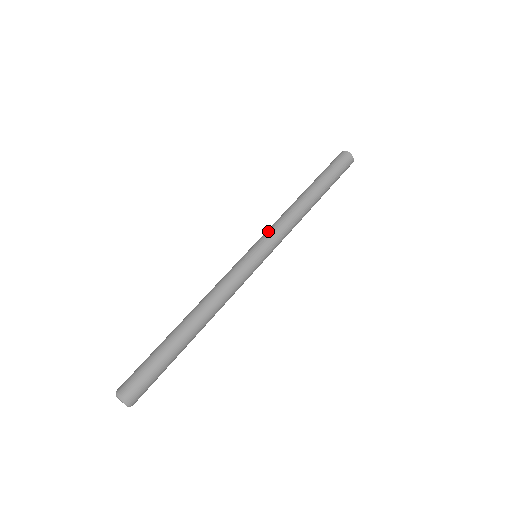
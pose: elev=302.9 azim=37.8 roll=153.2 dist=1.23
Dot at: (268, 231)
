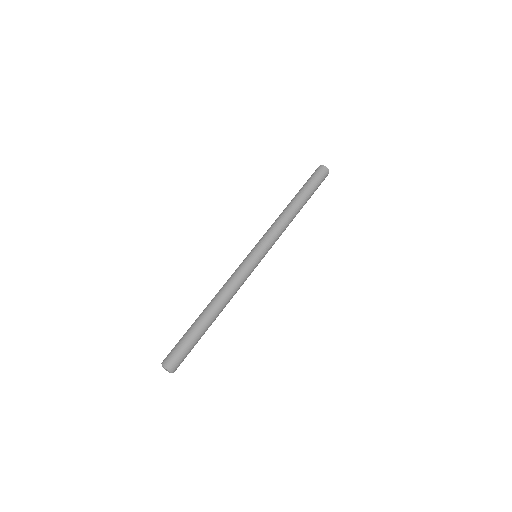
Dot at: (265, 236)
